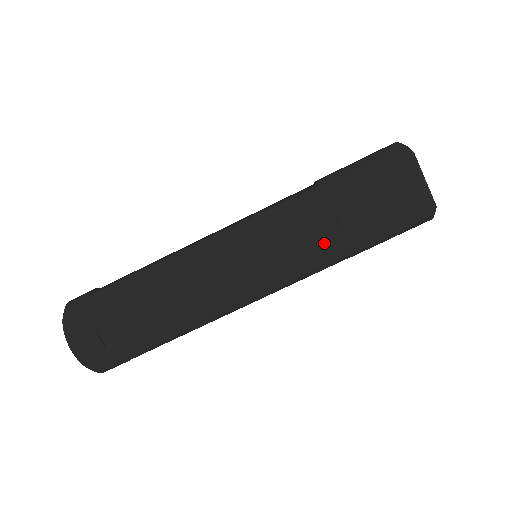
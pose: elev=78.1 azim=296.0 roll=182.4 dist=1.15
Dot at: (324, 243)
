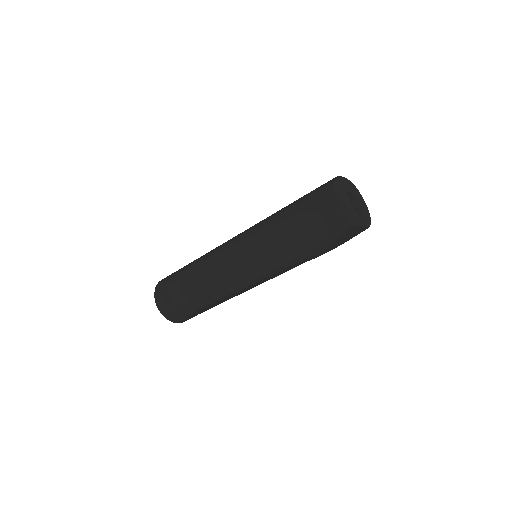
Dot at: occluded
